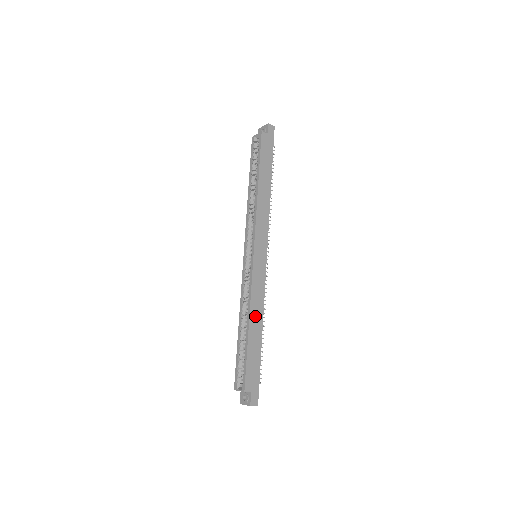
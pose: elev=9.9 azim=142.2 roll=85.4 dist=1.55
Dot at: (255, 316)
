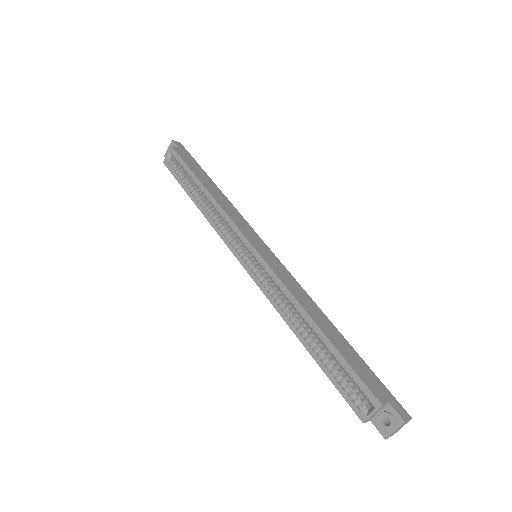
Dot at: (311, 310)
